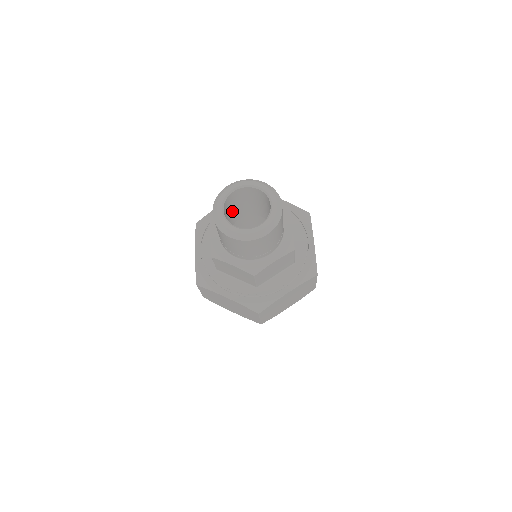
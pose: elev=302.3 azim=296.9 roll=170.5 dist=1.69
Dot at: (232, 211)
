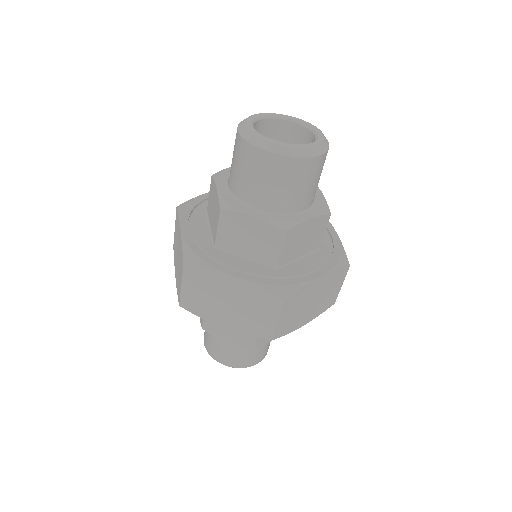
Dot at: occluded
